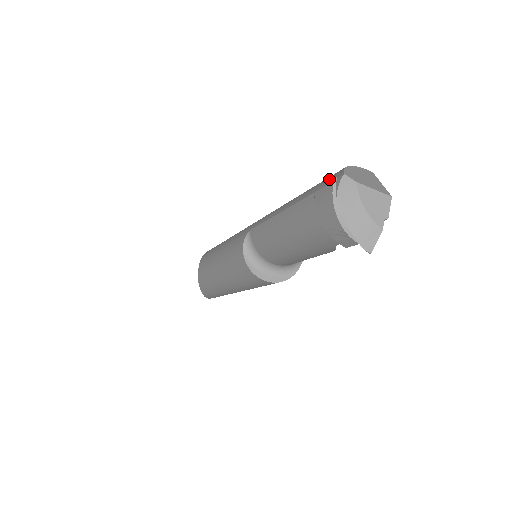
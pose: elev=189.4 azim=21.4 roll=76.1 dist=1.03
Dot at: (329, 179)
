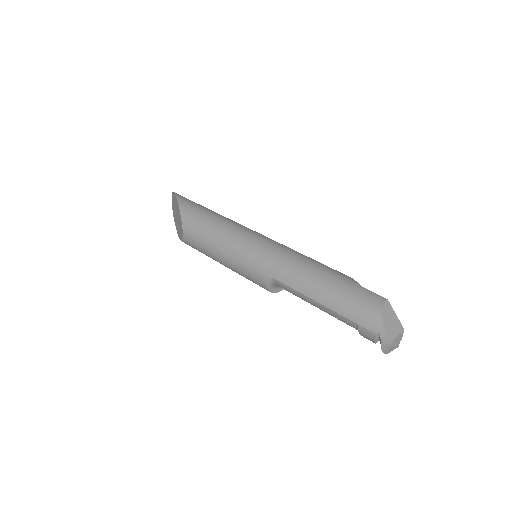
Dot at: (371, 325)
